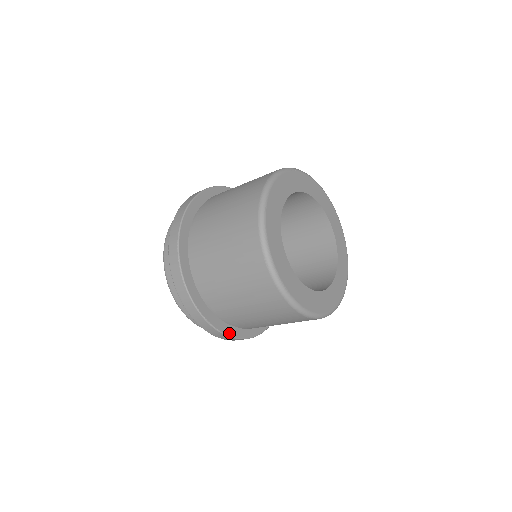
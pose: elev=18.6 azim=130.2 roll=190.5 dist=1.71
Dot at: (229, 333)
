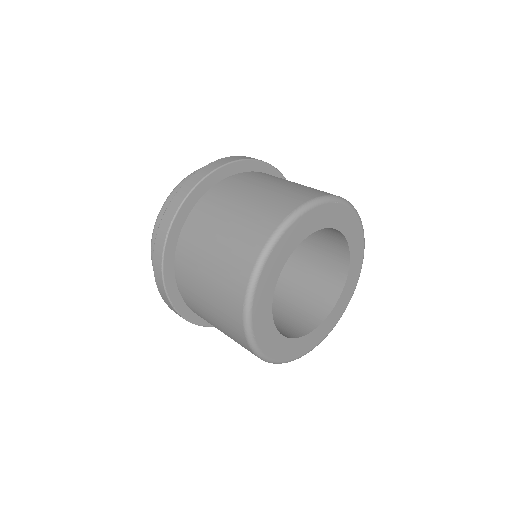
Dot at: (192, 319)
